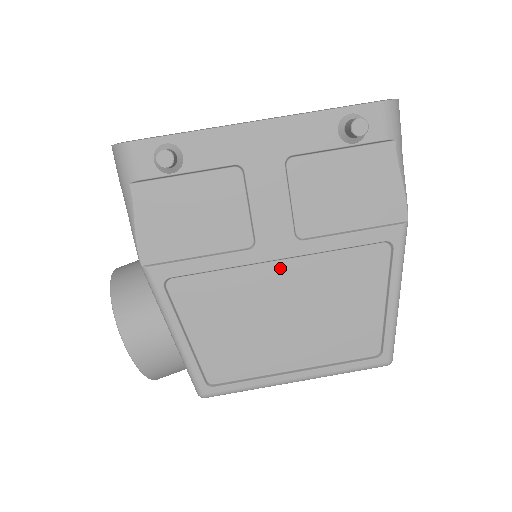
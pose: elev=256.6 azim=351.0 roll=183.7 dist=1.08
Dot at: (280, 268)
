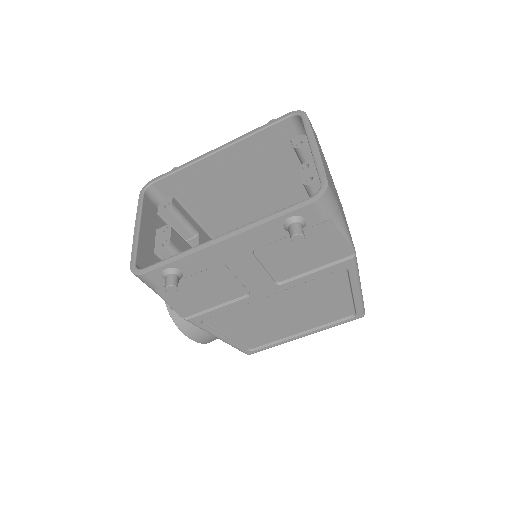
Dot at: (272, 297)
